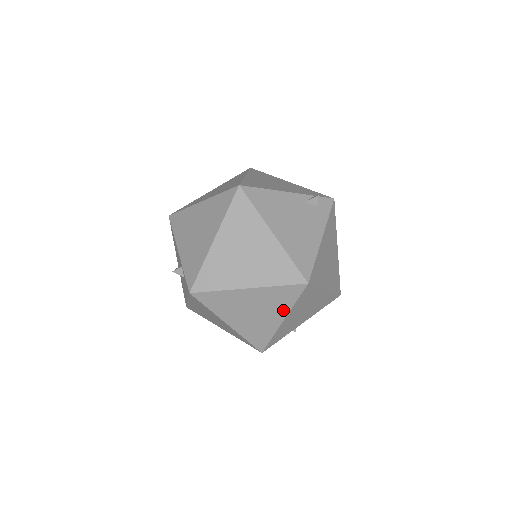
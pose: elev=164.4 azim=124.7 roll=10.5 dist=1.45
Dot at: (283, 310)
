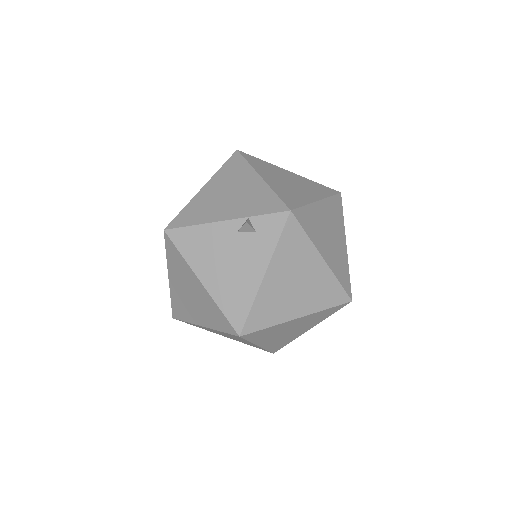
Dot at: (342, 229)
